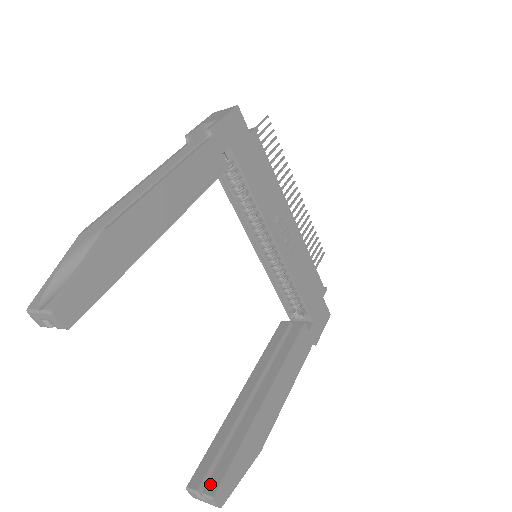
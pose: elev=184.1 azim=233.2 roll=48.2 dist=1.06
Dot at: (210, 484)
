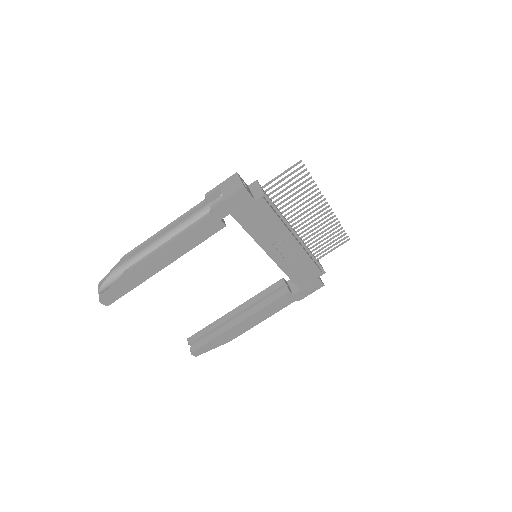
Dot at: (194, 346)
